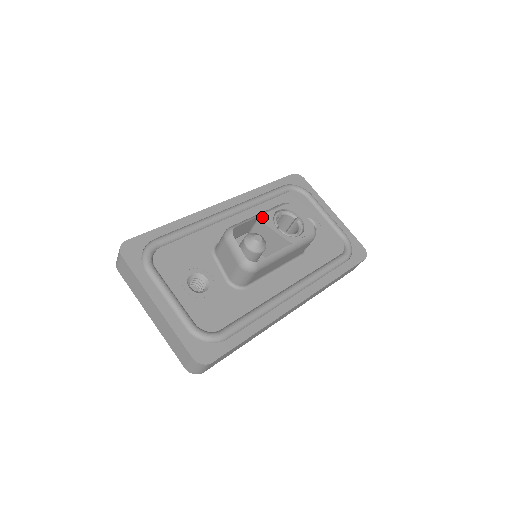
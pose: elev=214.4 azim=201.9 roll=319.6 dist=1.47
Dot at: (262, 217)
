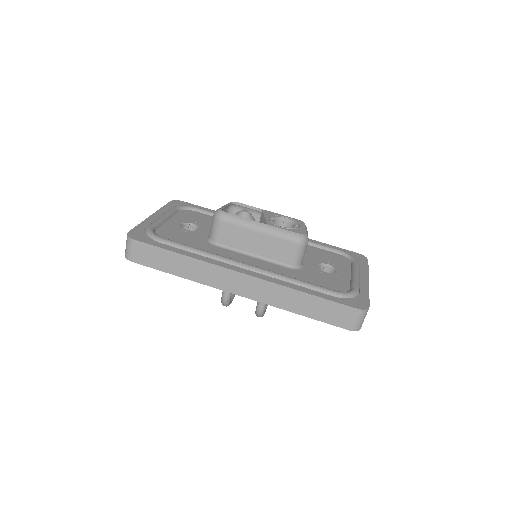
Dot at: (267, 211)
